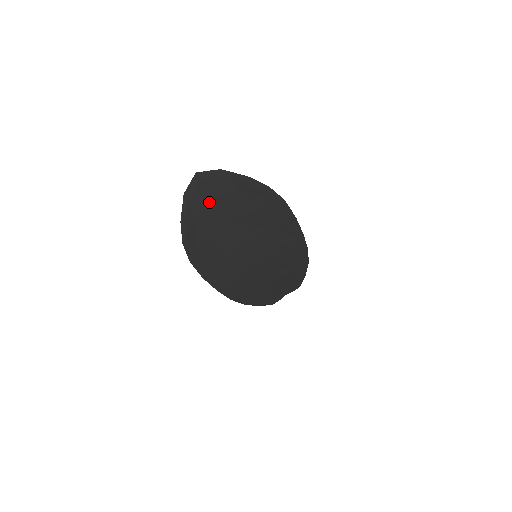
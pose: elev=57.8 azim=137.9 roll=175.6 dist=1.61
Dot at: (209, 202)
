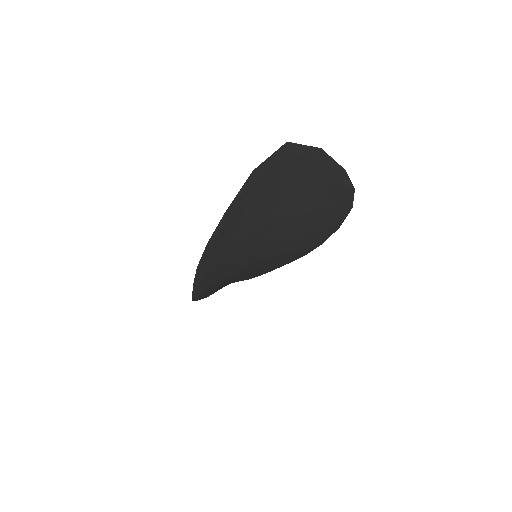
Dot at: (272, 189)
